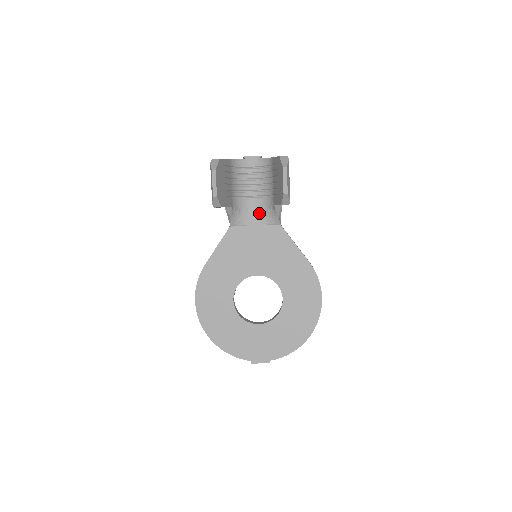
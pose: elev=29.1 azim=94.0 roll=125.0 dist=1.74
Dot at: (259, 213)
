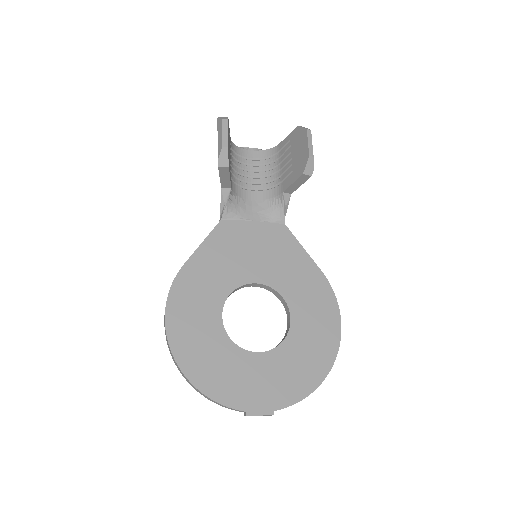
Dot at: (259, 208)
